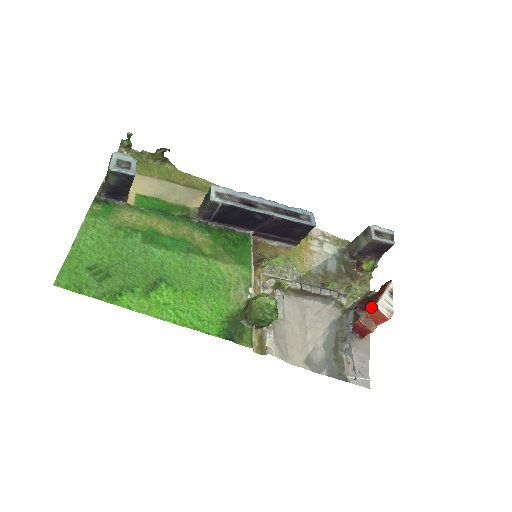
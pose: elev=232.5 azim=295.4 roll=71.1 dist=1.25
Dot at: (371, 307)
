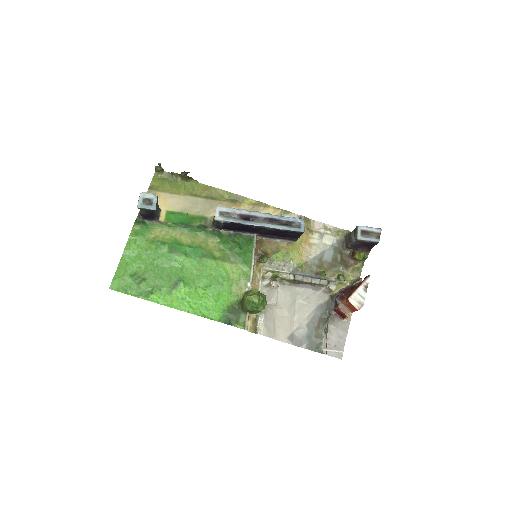
Dot at: (347, 298)
